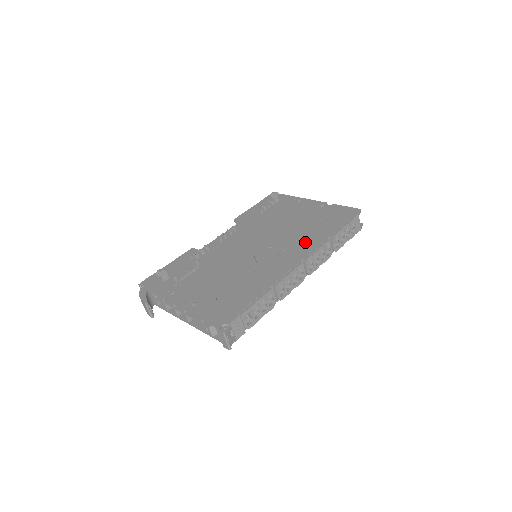
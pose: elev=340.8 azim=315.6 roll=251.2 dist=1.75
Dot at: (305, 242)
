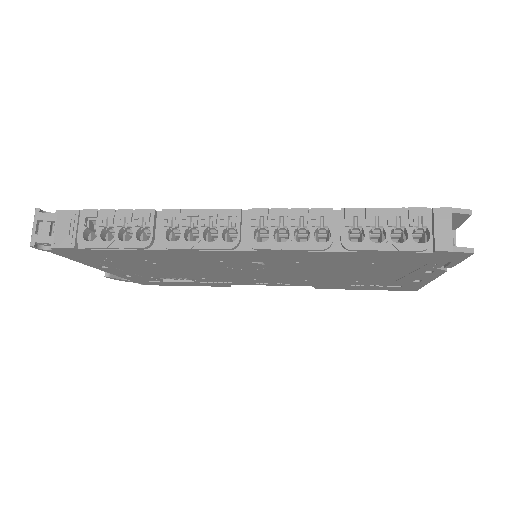
Dot at: occluded
